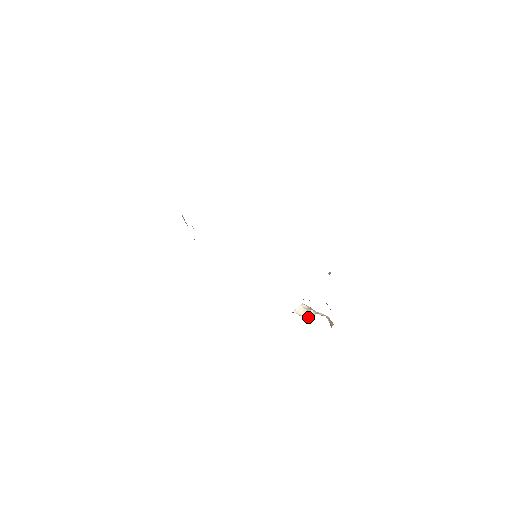
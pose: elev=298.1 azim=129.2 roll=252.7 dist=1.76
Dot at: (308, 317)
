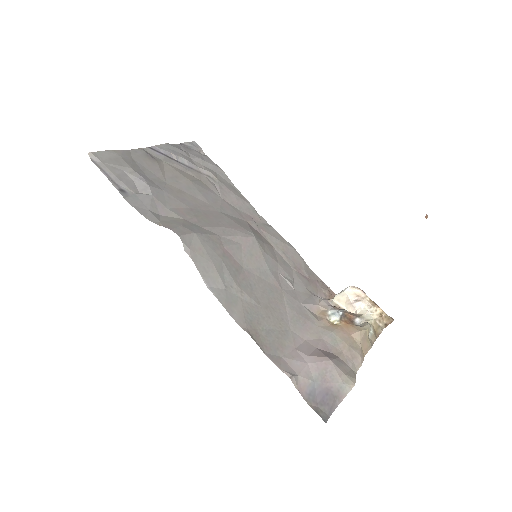
Dot at: occluded
